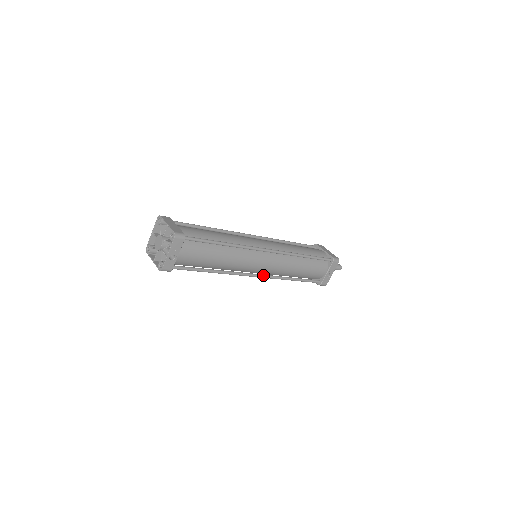
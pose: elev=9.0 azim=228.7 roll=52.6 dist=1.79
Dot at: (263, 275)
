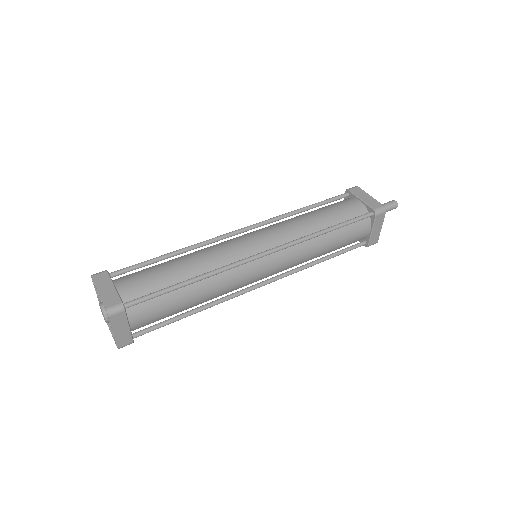
Dot at: occluded
